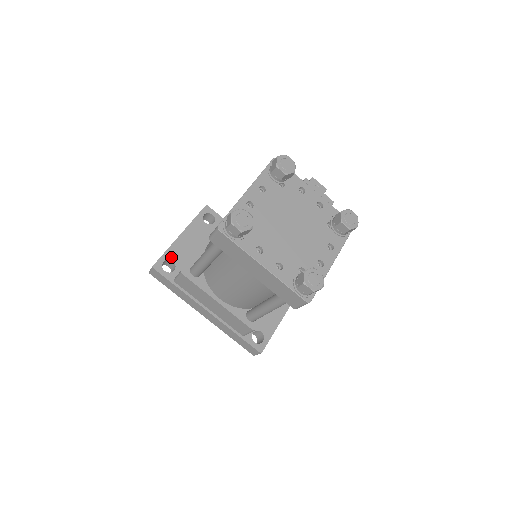
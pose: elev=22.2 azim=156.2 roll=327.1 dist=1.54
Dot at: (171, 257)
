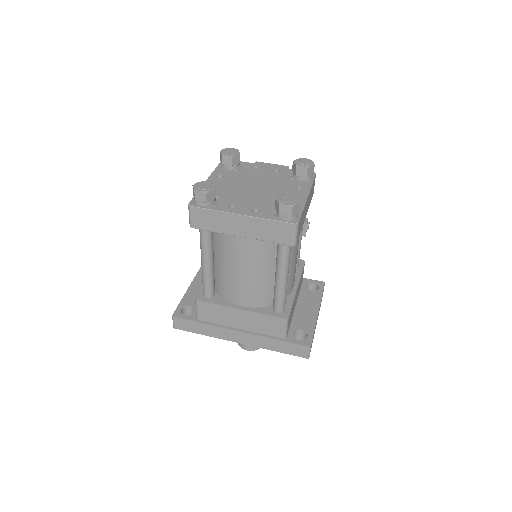
Dot at: (187, 304)
